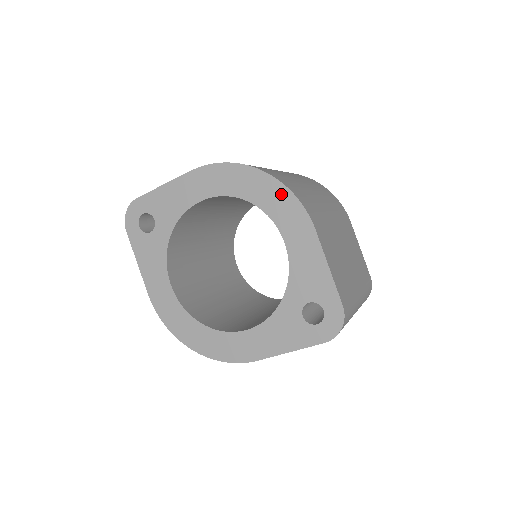
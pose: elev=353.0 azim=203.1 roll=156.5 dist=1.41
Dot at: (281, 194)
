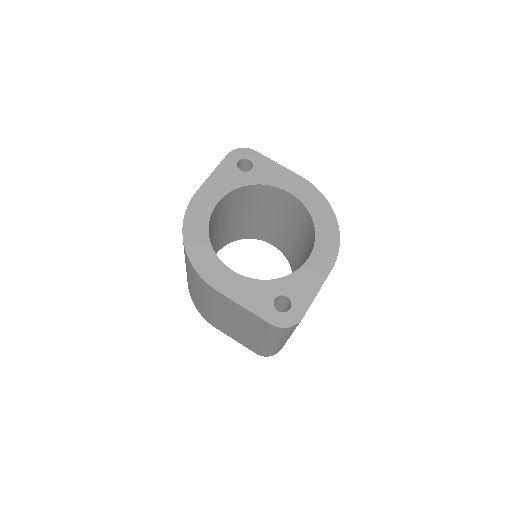
Dot at: (333, 237)
